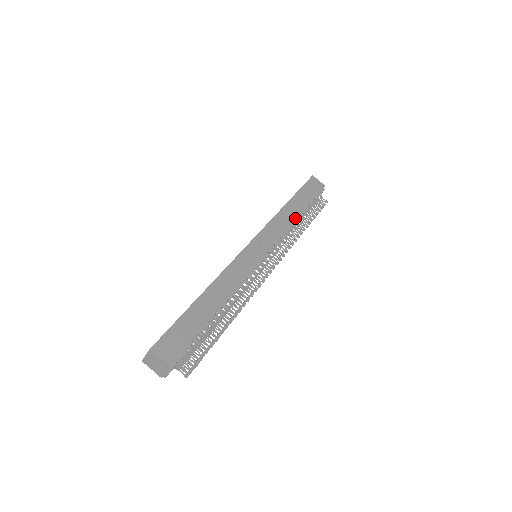
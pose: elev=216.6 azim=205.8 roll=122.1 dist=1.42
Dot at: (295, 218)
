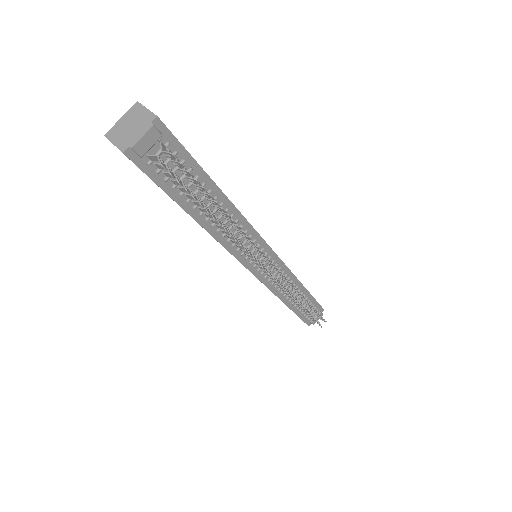
Dot at: occluded
